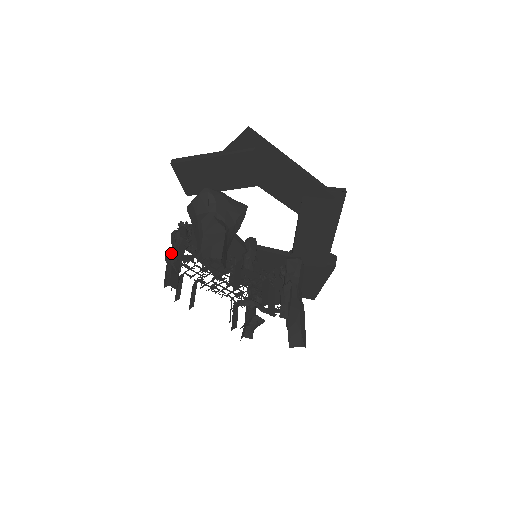
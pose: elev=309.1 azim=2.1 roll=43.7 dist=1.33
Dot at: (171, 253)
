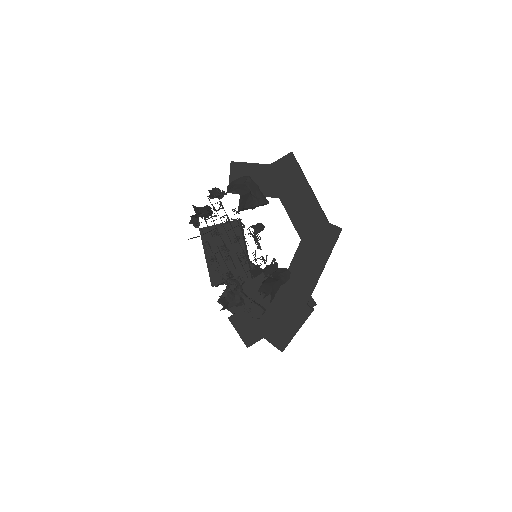
Dot at: occluded
